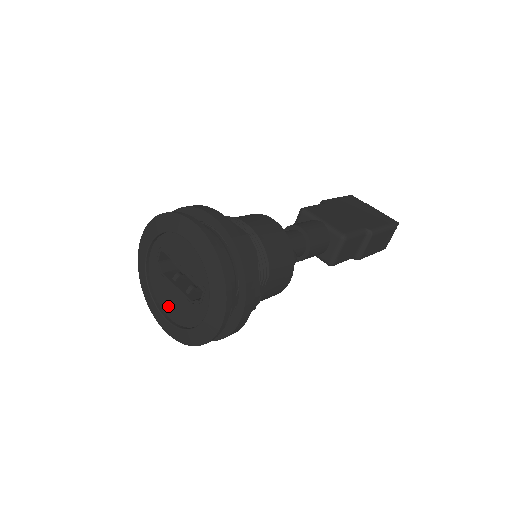
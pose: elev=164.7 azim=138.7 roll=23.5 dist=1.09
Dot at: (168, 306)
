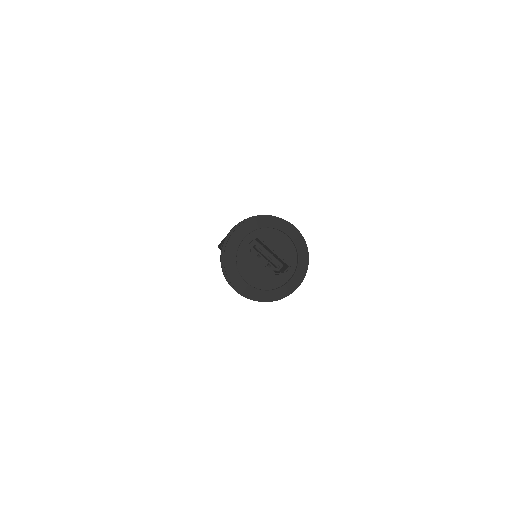
Dot at: (250, 275)
